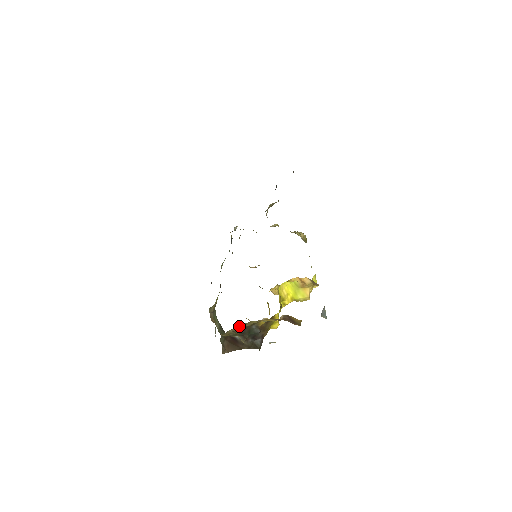
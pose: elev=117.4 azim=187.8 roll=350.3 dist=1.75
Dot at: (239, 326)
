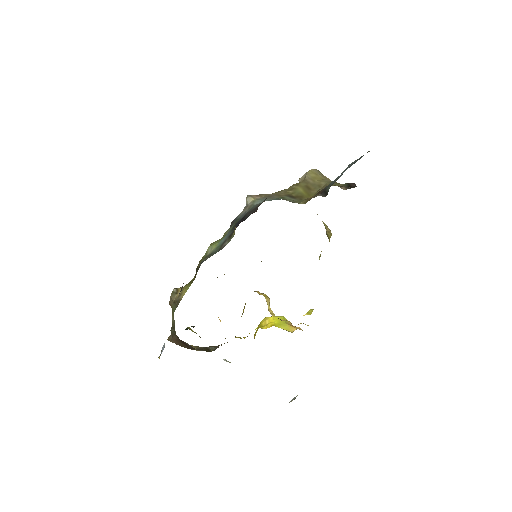
Dot at: occluded
